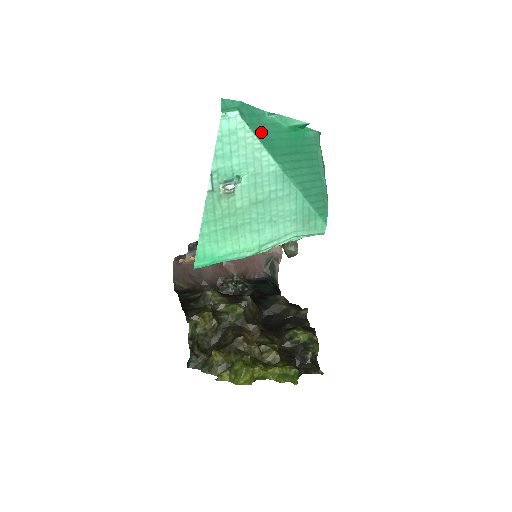
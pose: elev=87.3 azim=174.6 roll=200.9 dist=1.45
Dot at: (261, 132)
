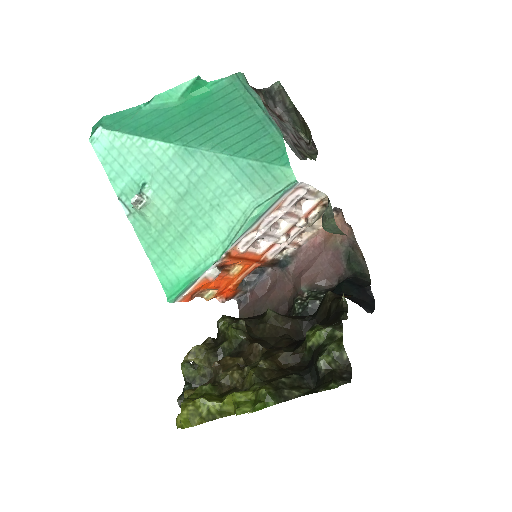
Dot at: (139, 127)
